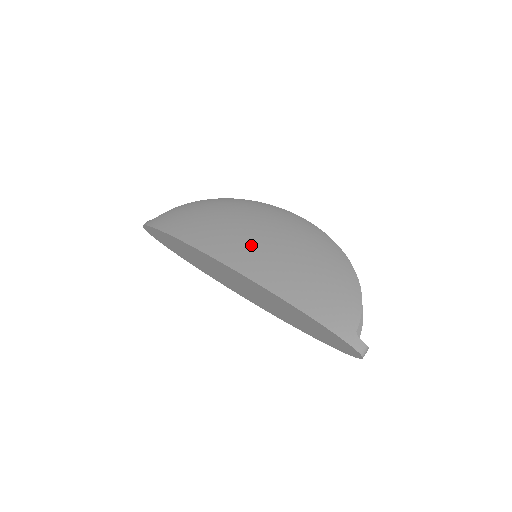
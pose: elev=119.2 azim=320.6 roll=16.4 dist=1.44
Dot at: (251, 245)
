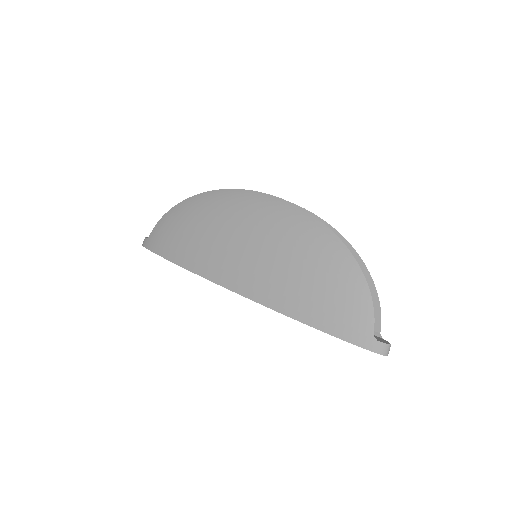
Dot at: (245, 259)
